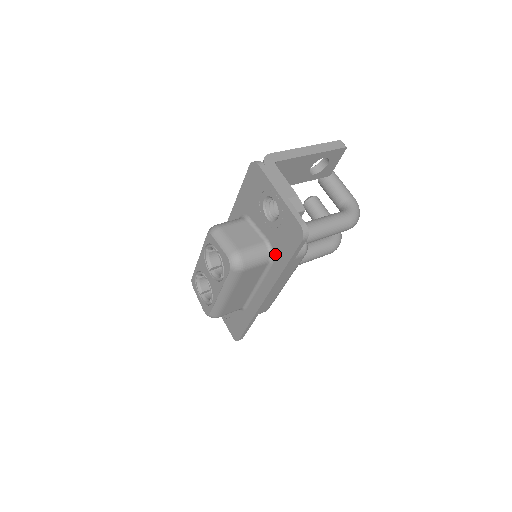
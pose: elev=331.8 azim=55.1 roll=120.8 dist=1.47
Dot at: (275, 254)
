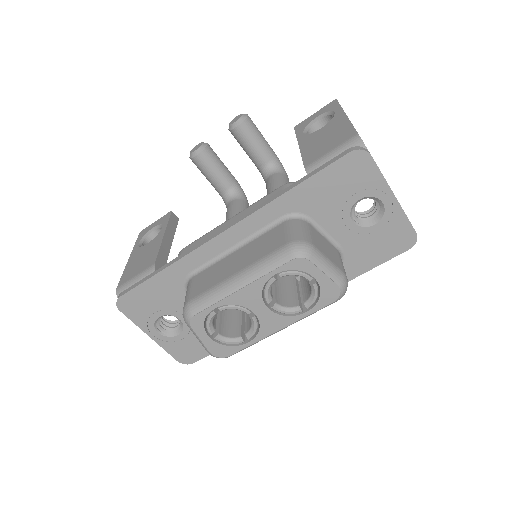
Dot at: (347, 262)
